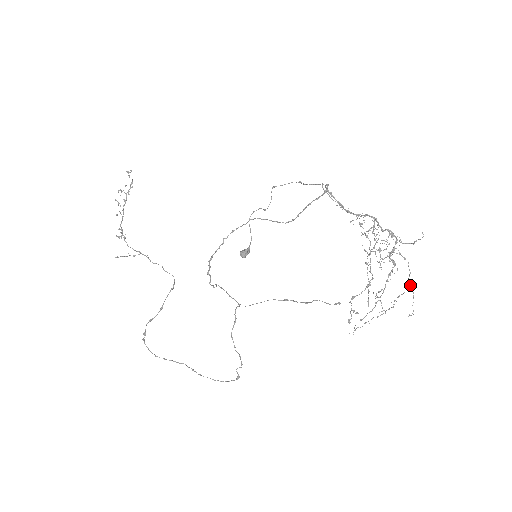
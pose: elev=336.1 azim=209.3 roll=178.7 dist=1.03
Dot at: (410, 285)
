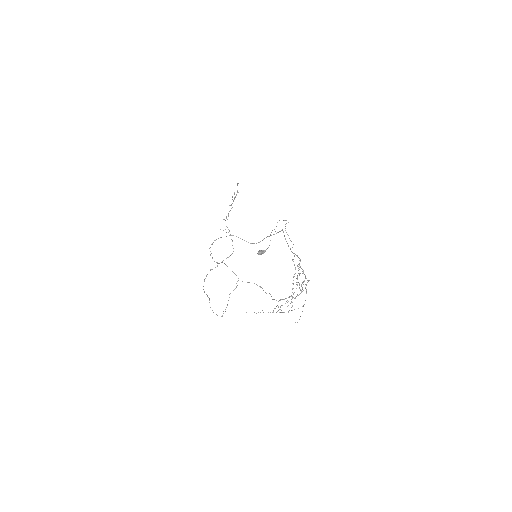
Dot at: (303, 306)
